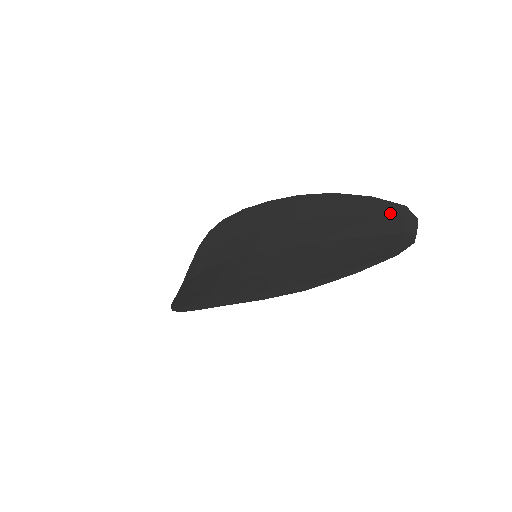
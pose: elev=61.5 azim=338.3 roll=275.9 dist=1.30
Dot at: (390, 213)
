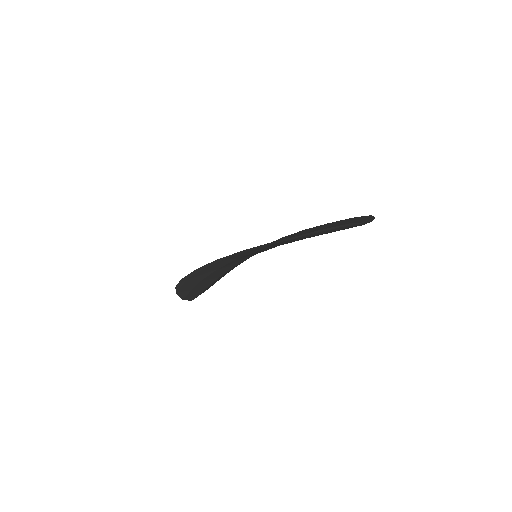
Dot at: (359, 219)
